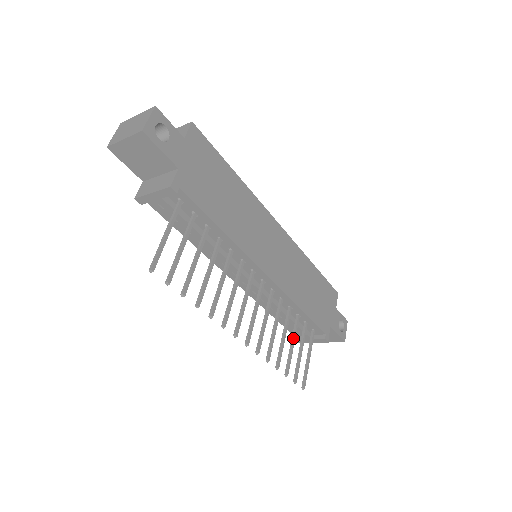
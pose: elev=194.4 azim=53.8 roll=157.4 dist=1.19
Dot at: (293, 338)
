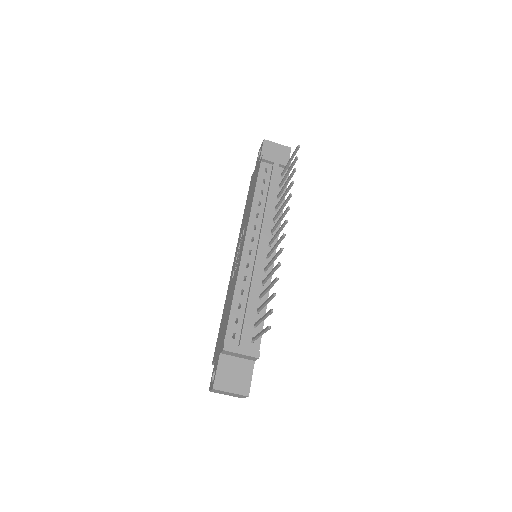
Dot at: occluded
